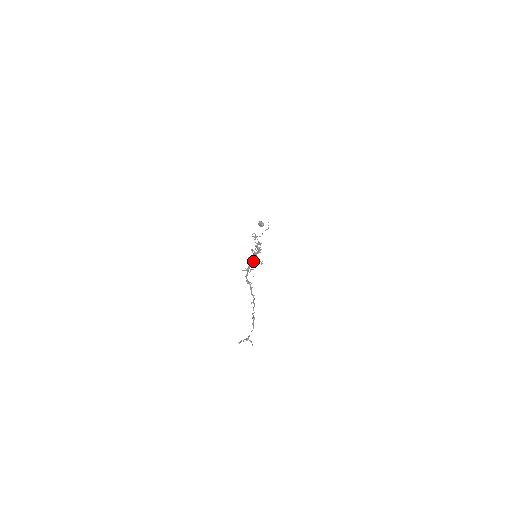
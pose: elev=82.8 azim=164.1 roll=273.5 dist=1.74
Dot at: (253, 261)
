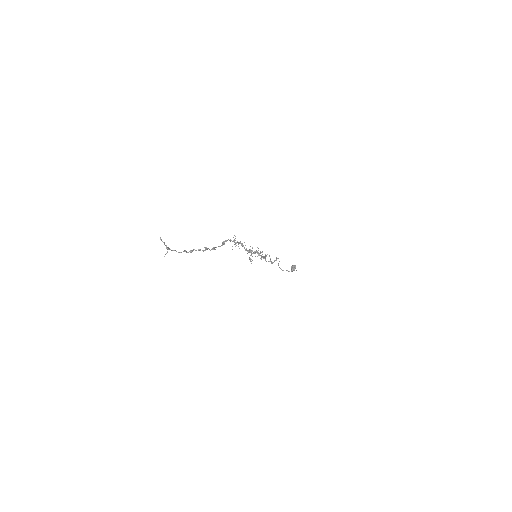
Dot at: occluded
